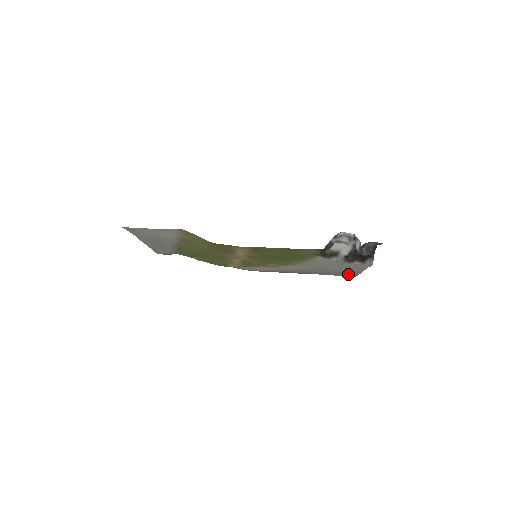
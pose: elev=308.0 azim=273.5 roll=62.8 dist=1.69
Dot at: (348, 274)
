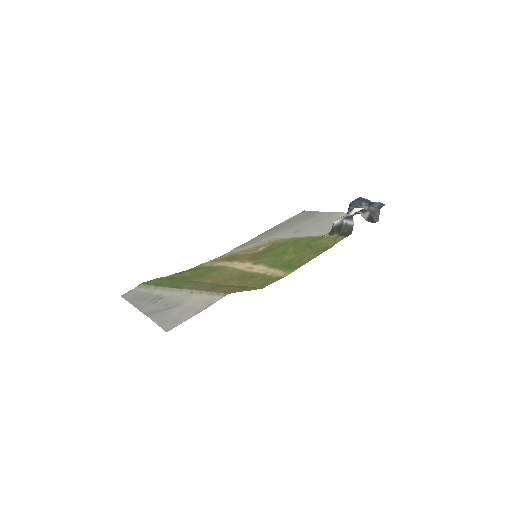
Dot at: (306, 215)
